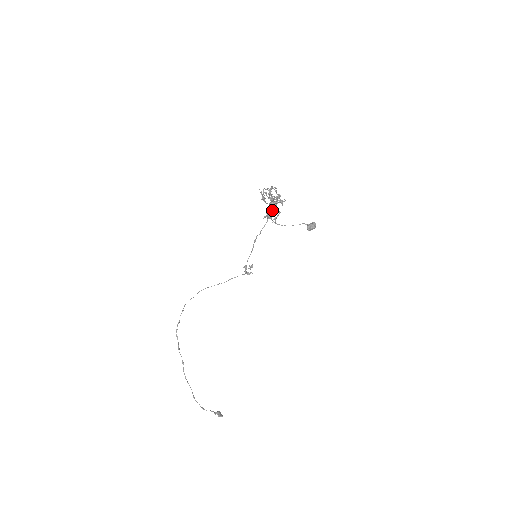
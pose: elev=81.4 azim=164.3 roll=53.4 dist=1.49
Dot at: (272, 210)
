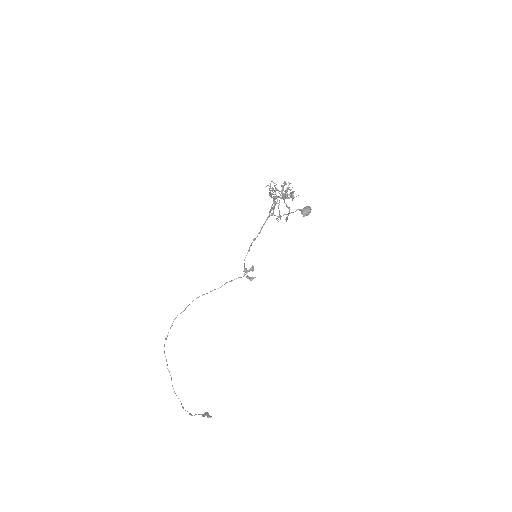
Dot at: occluded
